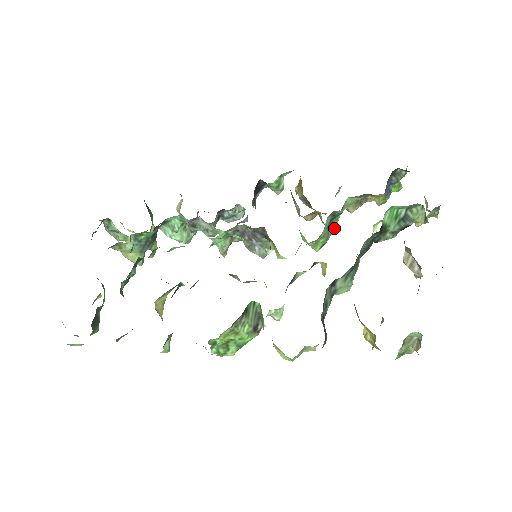
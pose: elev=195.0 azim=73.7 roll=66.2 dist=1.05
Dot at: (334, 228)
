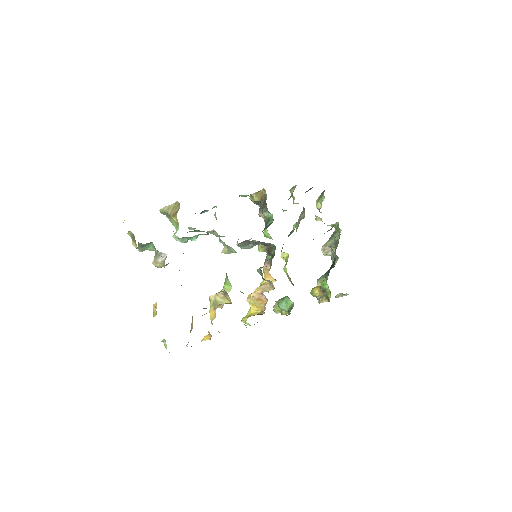
Dot at: occluded
